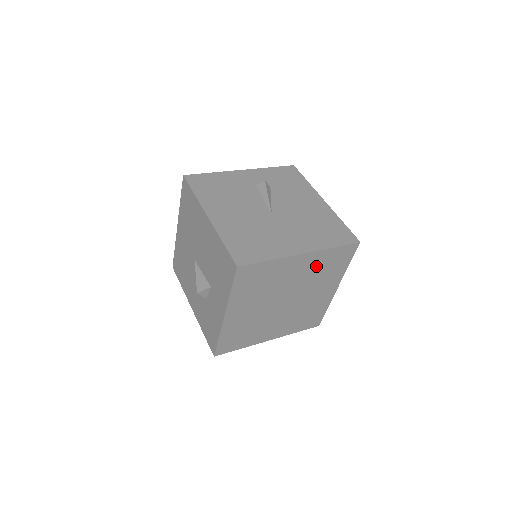
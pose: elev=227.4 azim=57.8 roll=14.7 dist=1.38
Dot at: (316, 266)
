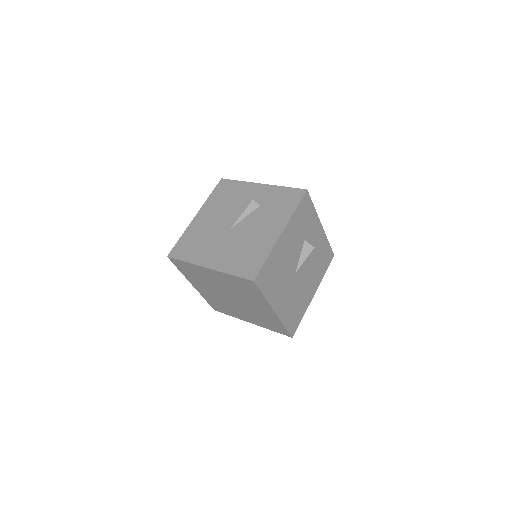
Dot at: (230, 283)
